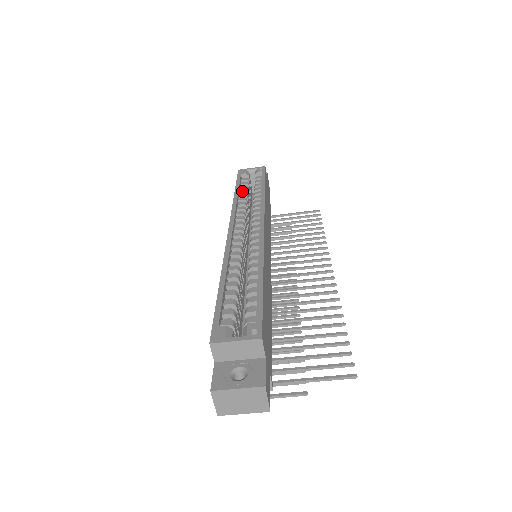
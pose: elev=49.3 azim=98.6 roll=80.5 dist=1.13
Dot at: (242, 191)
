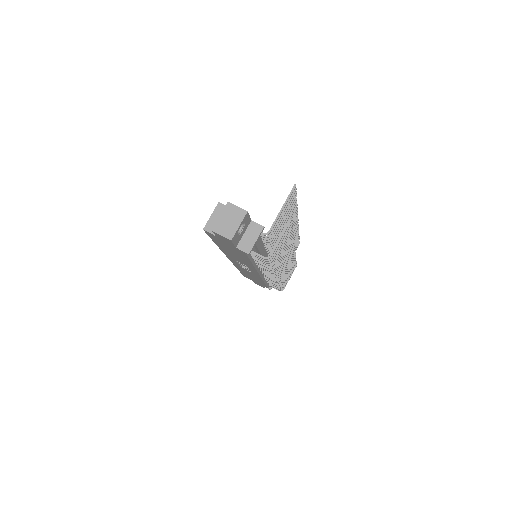
Dot at: occluded
